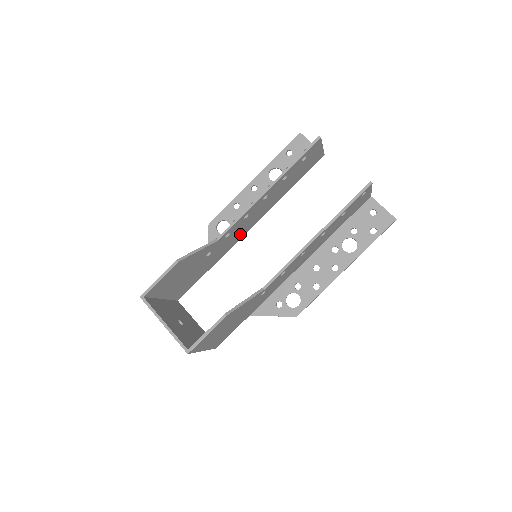
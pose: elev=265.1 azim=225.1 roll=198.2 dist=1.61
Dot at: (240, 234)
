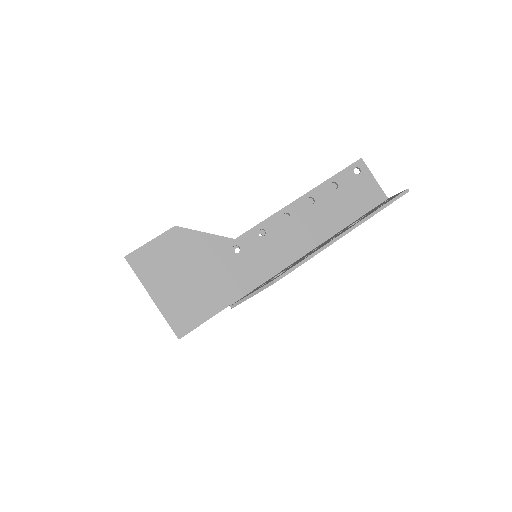
Dot at: occluded
